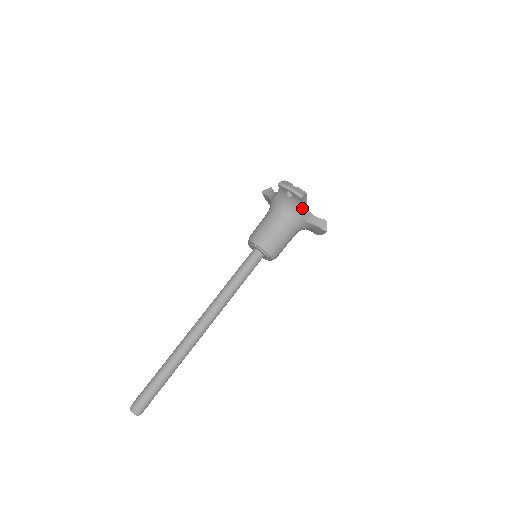
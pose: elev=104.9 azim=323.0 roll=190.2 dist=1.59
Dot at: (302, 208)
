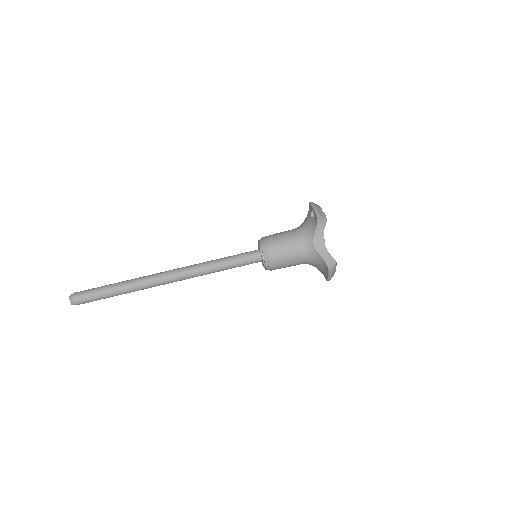
Dot at: (317, 232)
